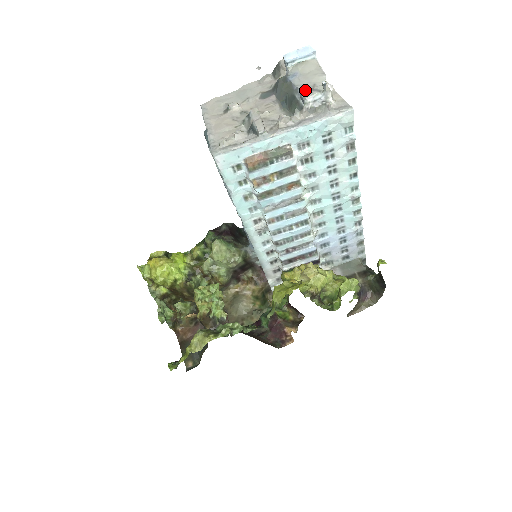
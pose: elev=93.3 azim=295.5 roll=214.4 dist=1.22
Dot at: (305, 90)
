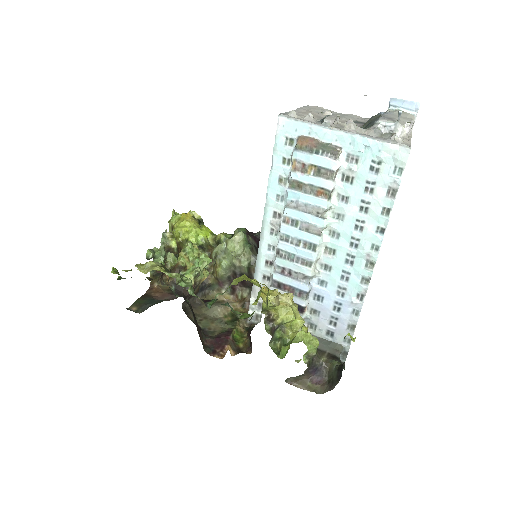
Dot at: (384, 117)
